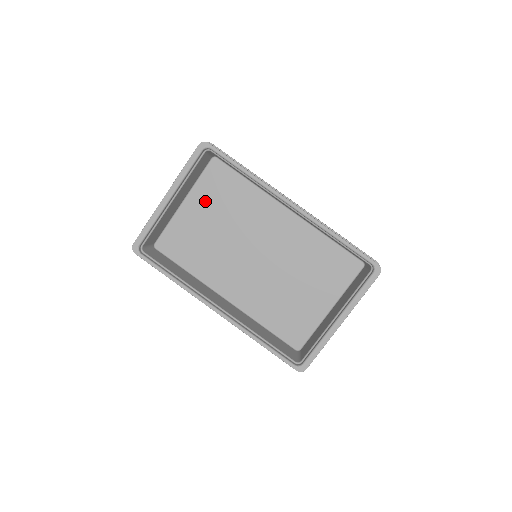
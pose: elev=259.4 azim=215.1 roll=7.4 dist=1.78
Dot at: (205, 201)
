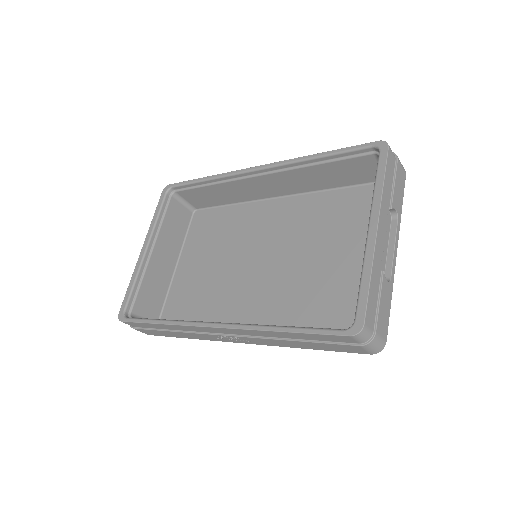
Dot at: (196, 250)
